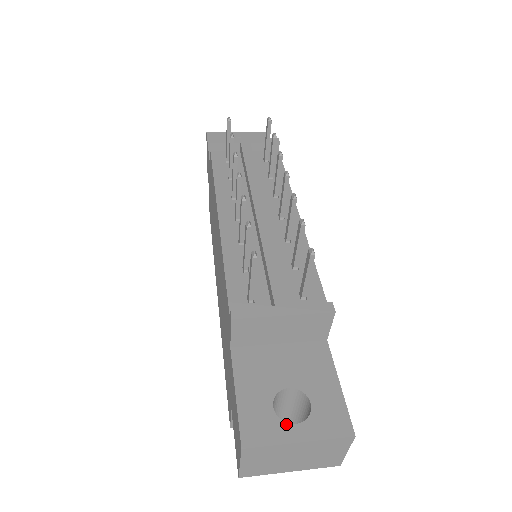
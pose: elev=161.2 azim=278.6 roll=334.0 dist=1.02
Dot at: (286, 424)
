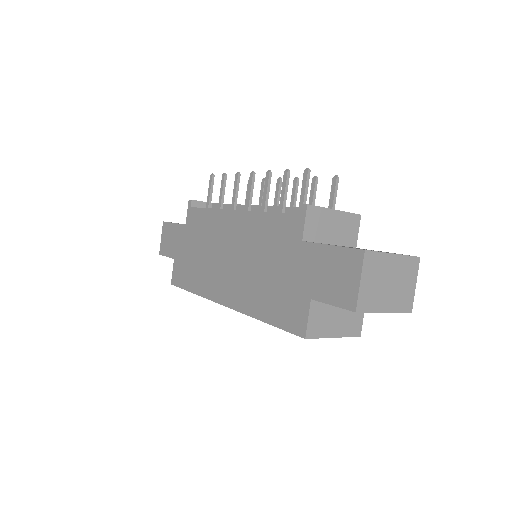
Dot at: occluded
